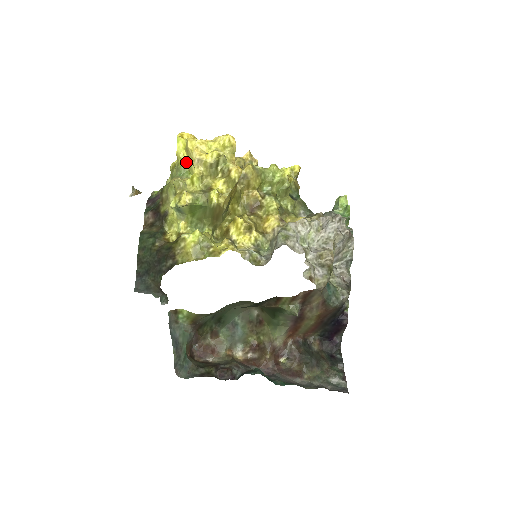
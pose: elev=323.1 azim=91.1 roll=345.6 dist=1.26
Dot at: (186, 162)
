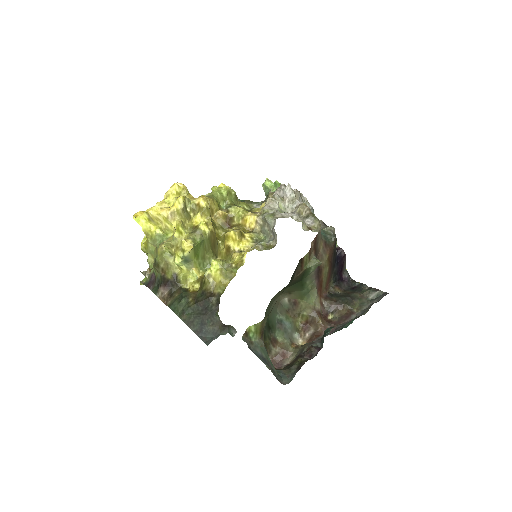
Dot at: (157, 230)
